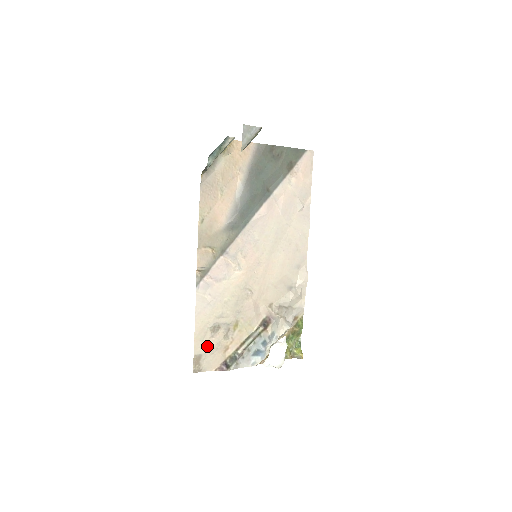
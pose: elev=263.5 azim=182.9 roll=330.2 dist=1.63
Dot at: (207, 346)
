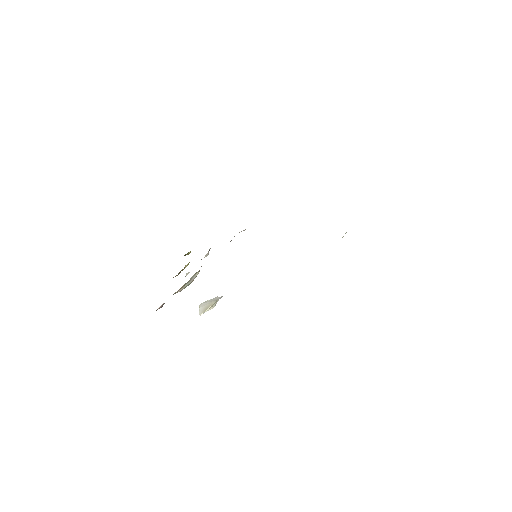
Dot at: occluded
